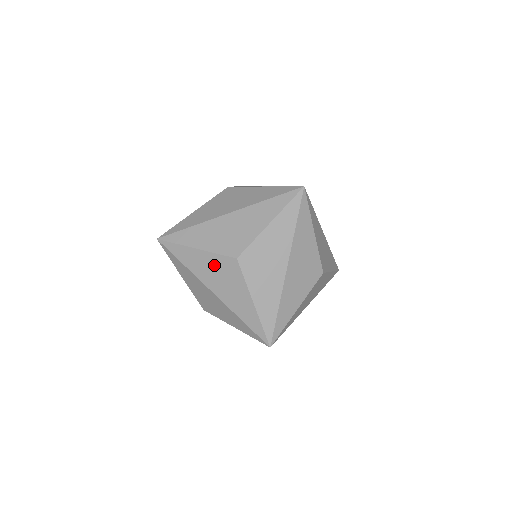
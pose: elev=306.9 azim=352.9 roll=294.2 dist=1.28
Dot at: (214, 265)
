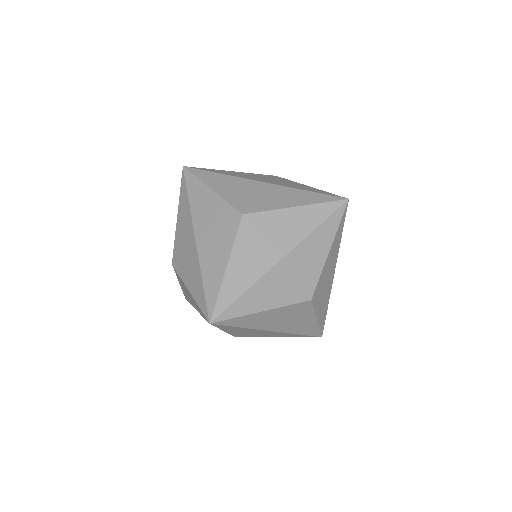
Dot at: (283, 314)
